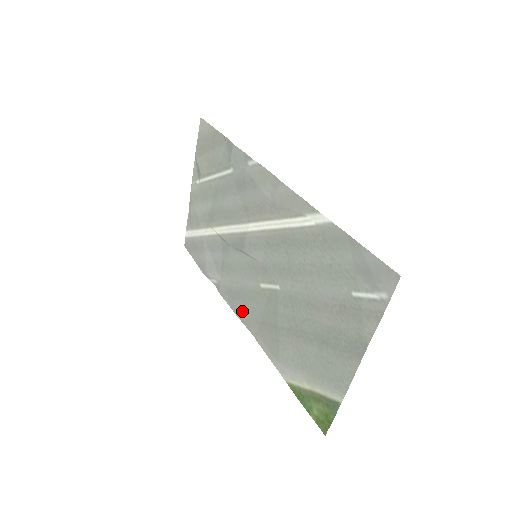
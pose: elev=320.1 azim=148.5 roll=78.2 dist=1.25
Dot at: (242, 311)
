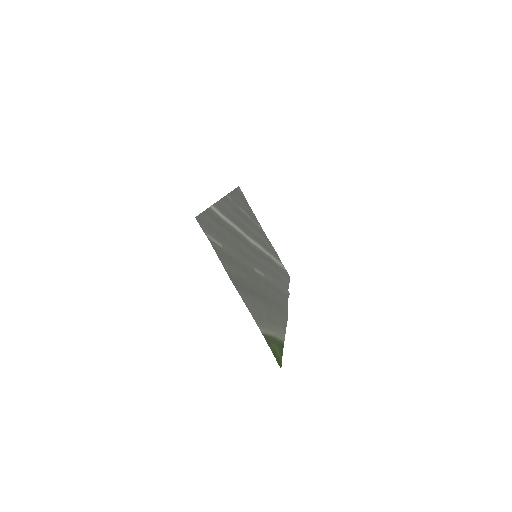
Dot at: (283, 303)
